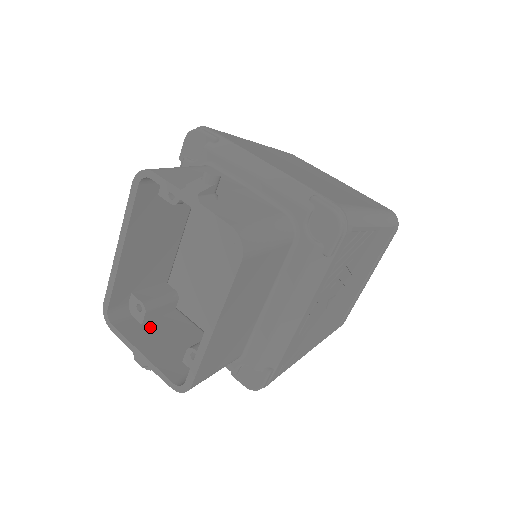
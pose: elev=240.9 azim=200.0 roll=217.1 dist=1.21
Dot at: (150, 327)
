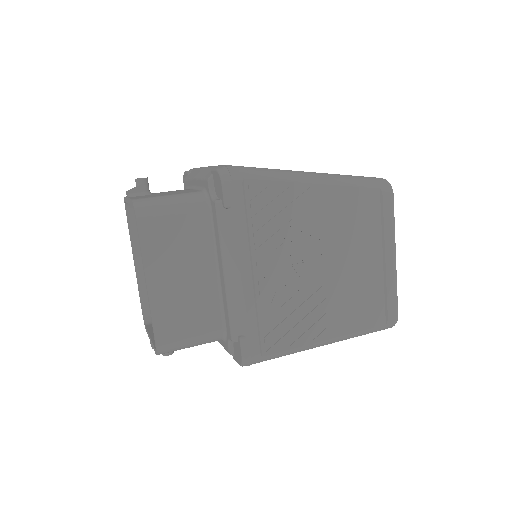
Dot at: occluded
